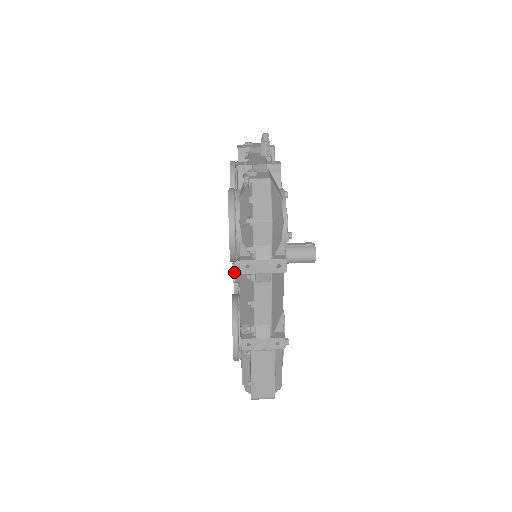
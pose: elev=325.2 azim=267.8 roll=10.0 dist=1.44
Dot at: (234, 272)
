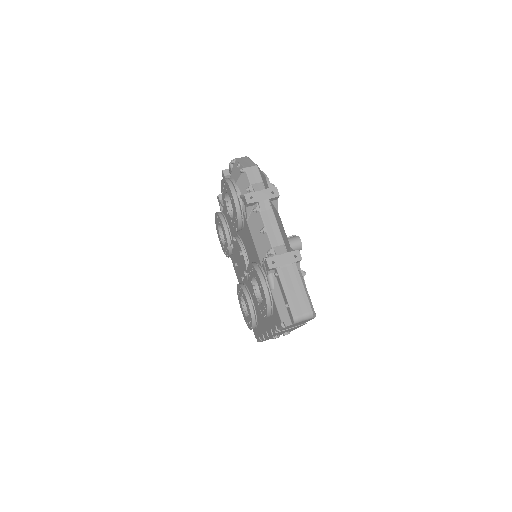
Dot at: (243, 289)
